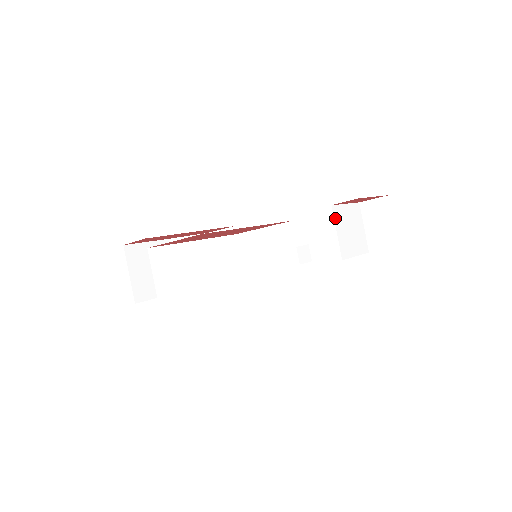
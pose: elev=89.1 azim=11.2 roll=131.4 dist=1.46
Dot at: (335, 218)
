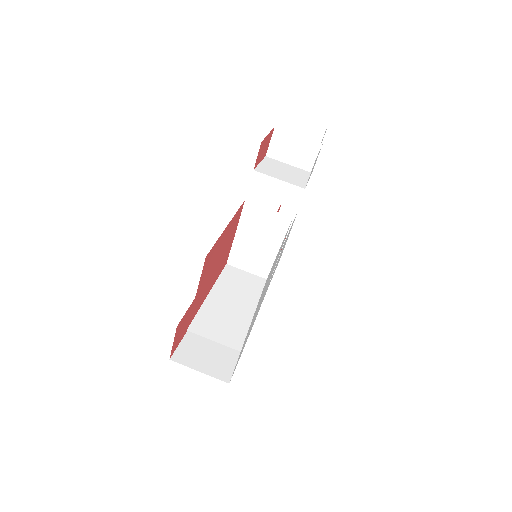
Dot at: (266, 174)
